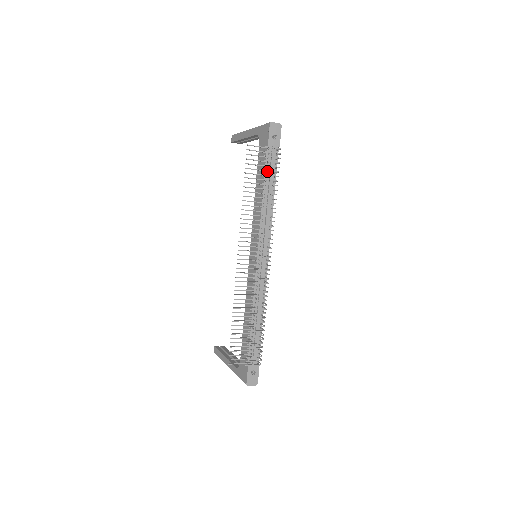
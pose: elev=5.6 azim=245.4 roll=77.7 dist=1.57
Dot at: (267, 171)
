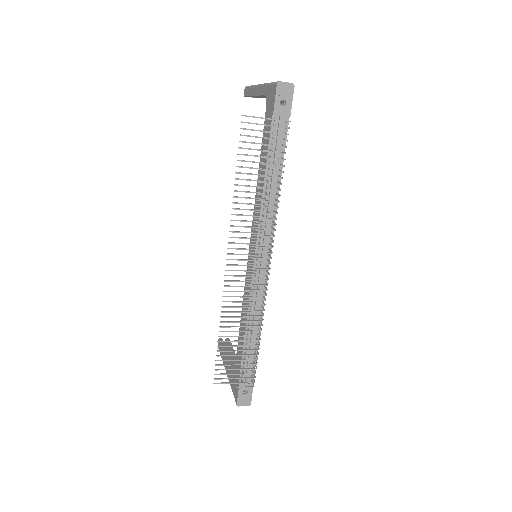
Dot at: occluded
